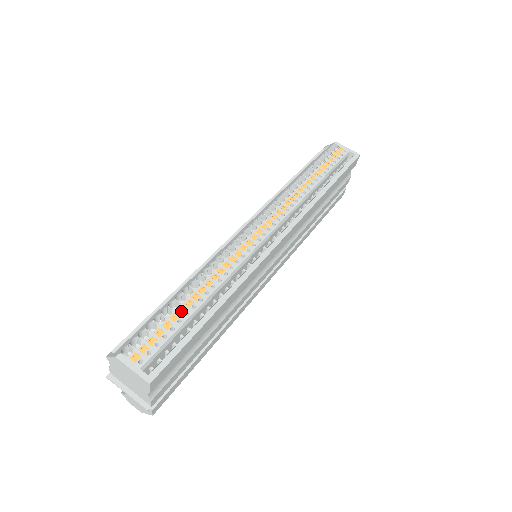
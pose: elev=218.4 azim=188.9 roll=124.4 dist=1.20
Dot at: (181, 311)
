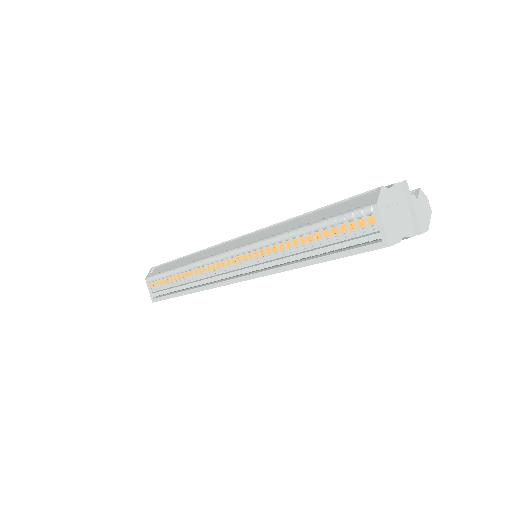
Dot at: (172, 279)
